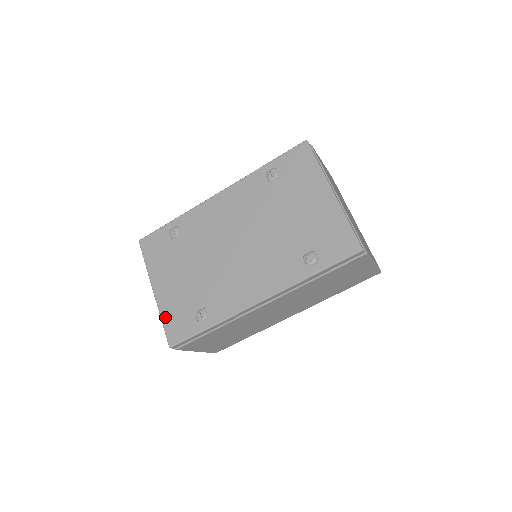
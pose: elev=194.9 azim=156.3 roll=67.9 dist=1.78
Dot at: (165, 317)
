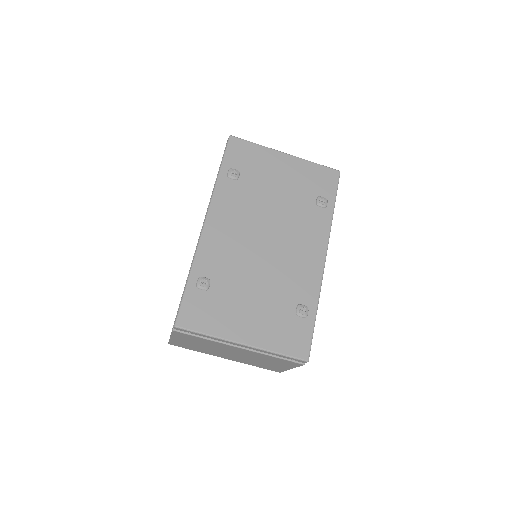
Dot at: (278, 347)
